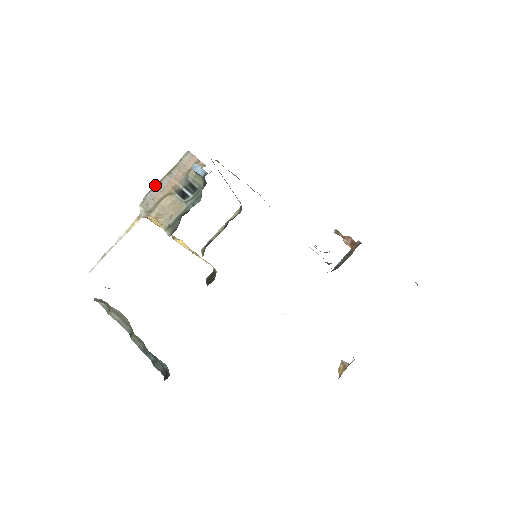
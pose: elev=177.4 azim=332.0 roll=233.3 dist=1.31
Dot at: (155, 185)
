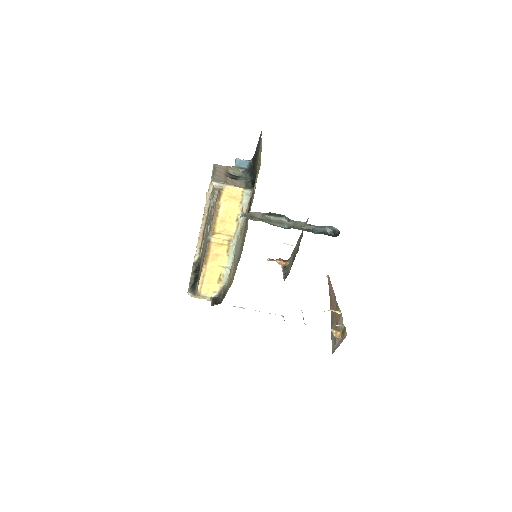
Dot at: (212, 174)
